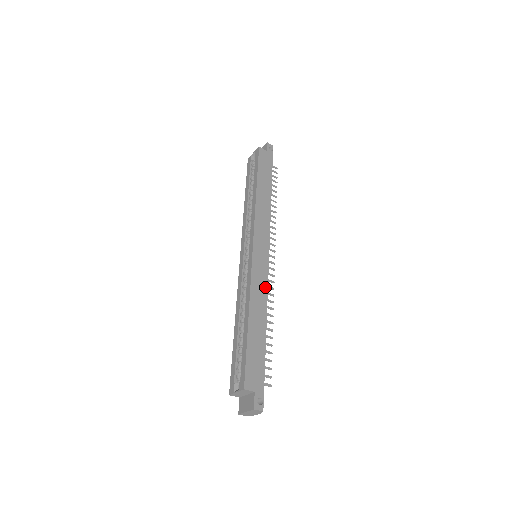
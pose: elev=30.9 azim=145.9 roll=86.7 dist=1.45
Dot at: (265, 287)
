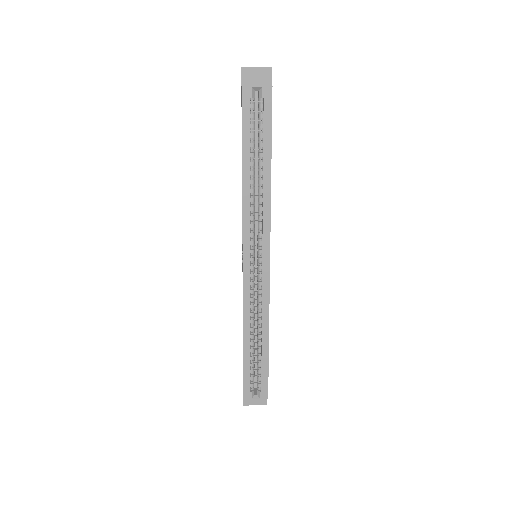
Dot at: occluded
